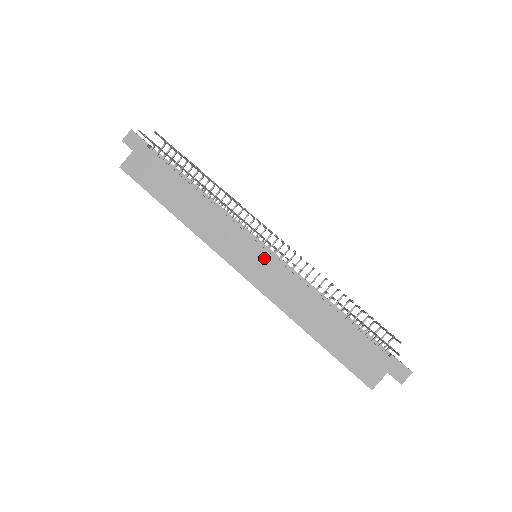
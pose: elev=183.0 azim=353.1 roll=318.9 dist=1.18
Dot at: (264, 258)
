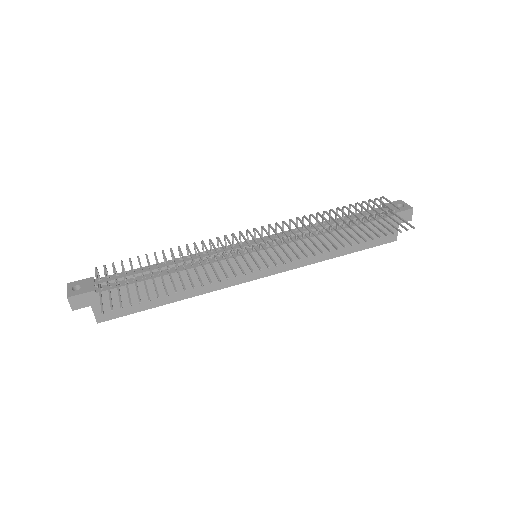
Dot at: (266, 255)
